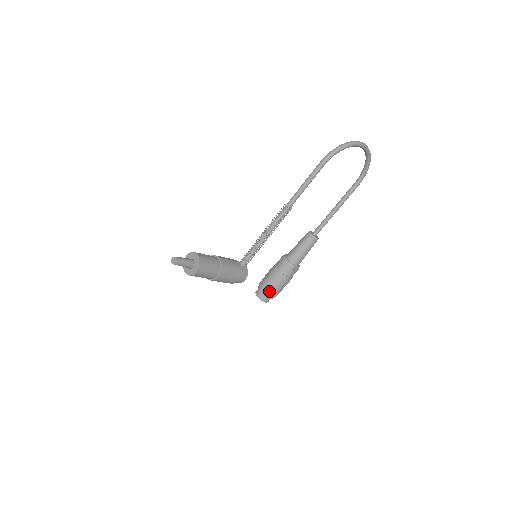
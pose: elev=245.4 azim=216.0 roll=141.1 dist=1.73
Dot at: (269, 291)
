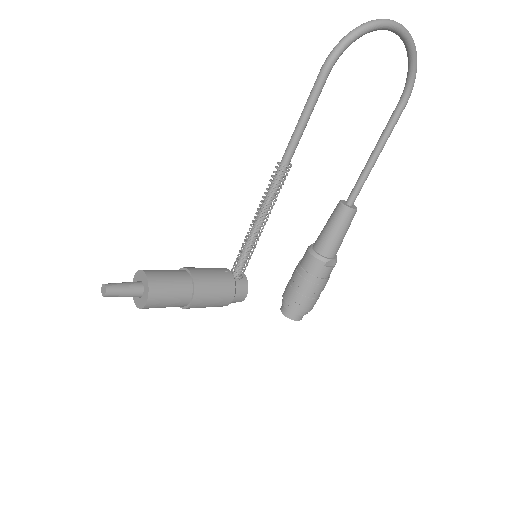
Dot at: (297, 304)
